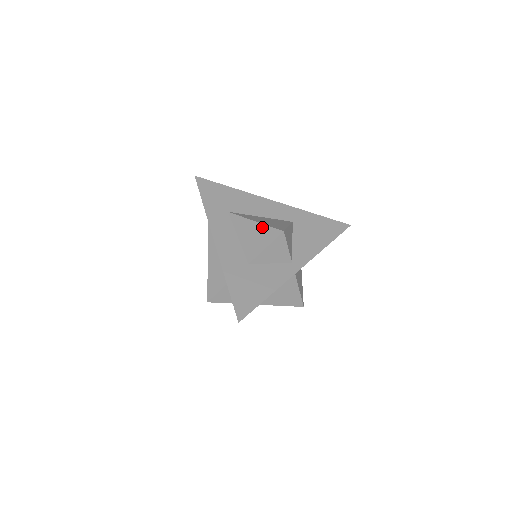
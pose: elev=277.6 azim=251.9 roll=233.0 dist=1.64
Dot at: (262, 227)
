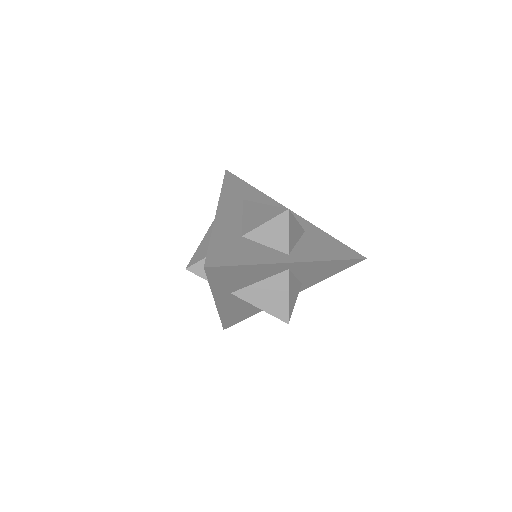
Dot at: (269, 207)
